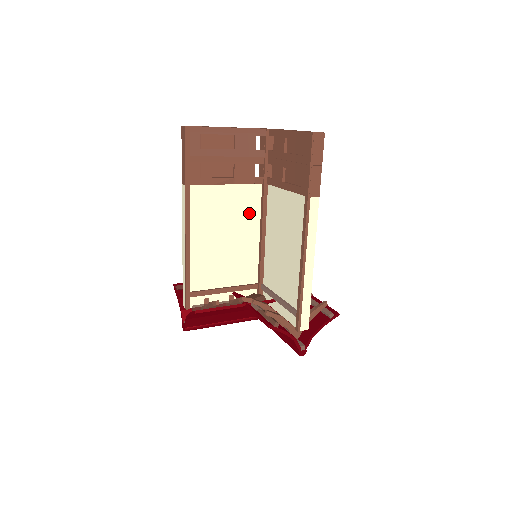
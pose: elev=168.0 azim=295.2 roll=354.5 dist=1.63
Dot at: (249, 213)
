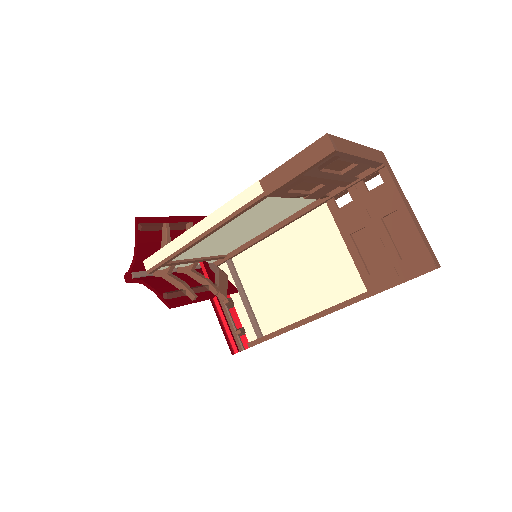
Dot at: (284, 214)
